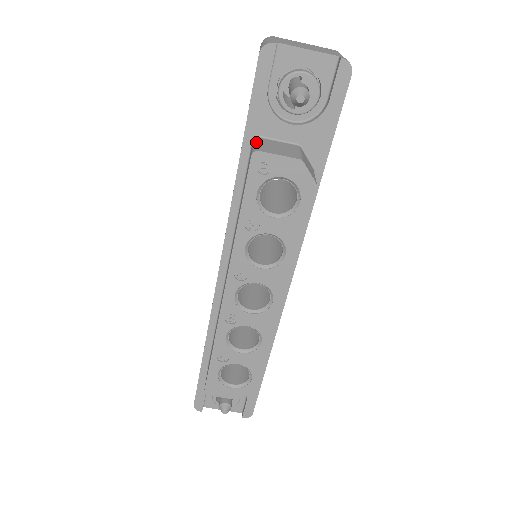
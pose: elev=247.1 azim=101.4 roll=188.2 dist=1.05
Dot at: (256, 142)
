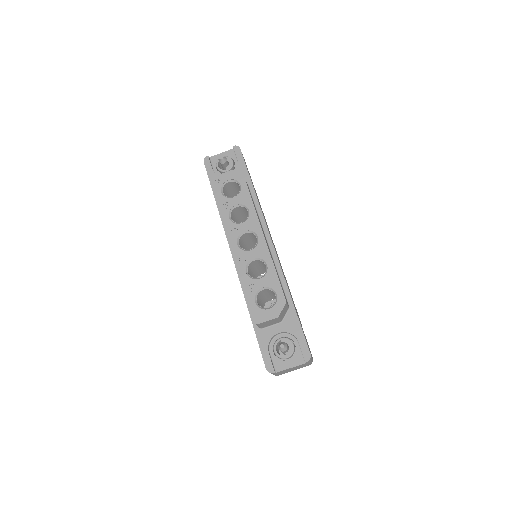
Dot at: occluded
